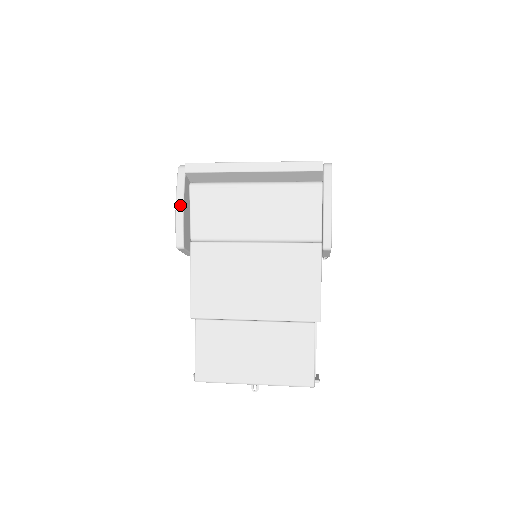
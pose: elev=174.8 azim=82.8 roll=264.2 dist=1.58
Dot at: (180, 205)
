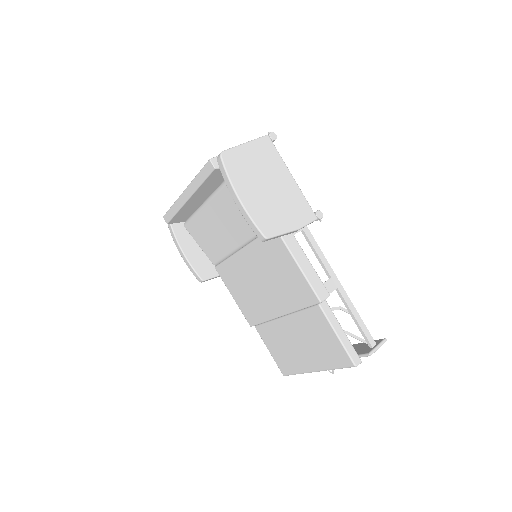
Dot at: (180, 251)
